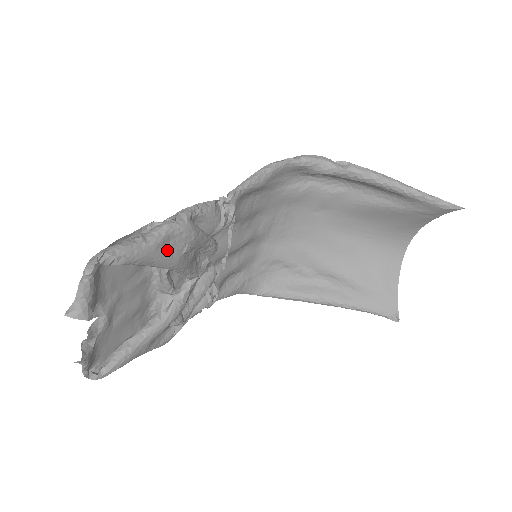
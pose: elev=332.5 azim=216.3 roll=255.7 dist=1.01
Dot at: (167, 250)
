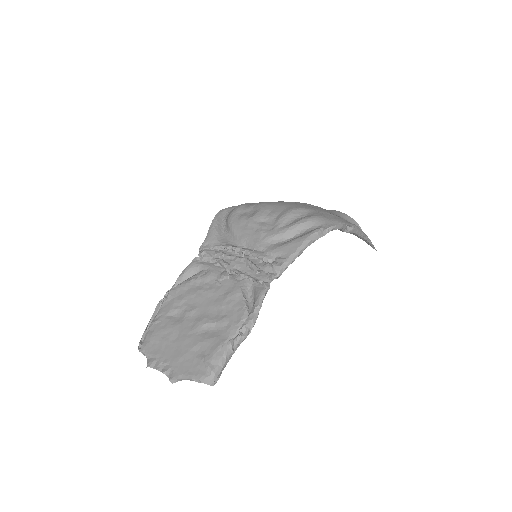
Dot at: occluded
